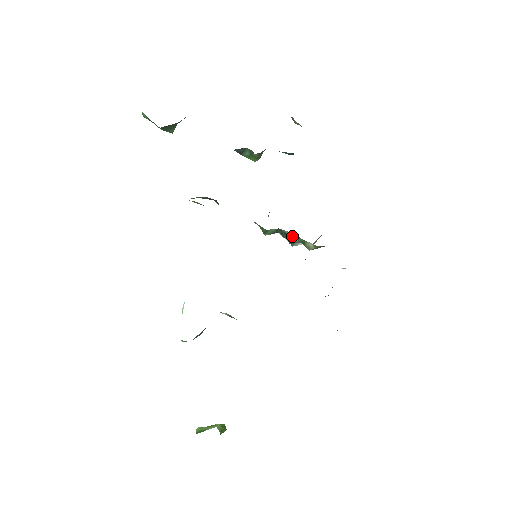
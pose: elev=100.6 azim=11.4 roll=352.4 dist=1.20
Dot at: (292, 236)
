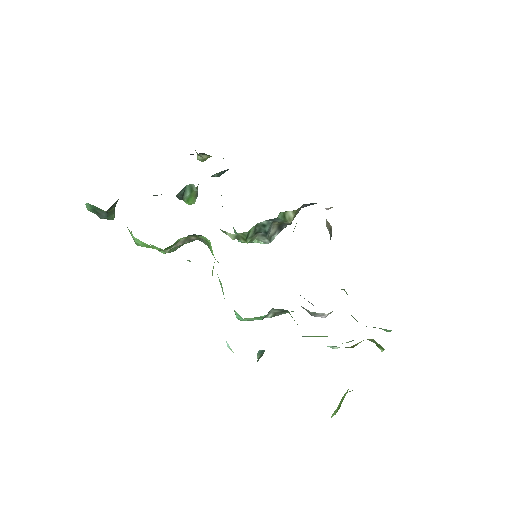
Dot at: (269, 224)
